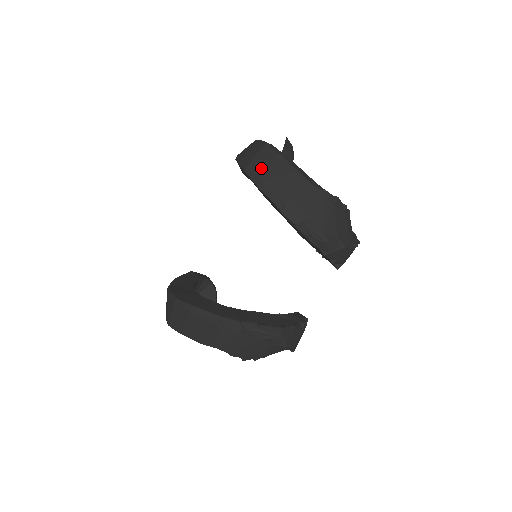
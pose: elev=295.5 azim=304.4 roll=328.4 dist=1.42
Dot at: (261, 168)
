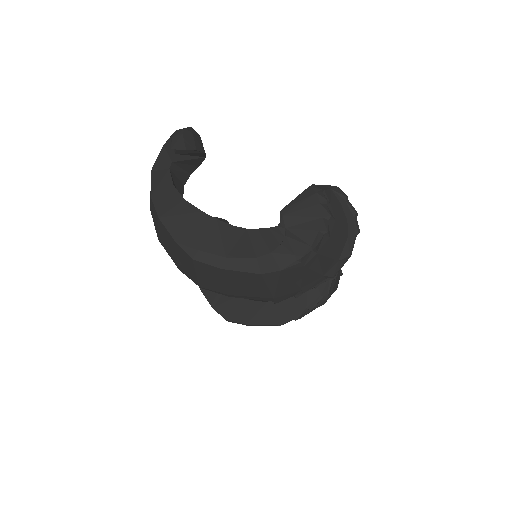
Dot at: (216, 286)
